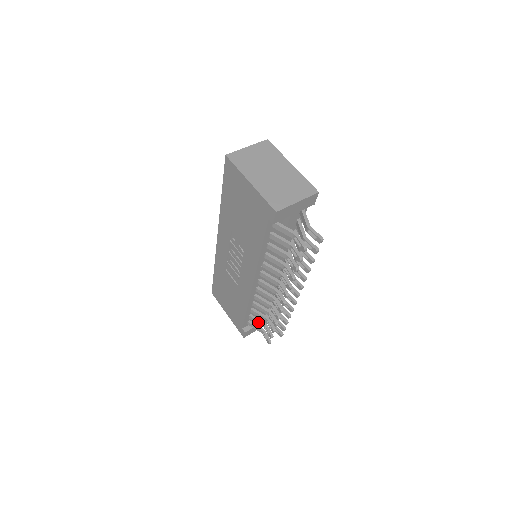
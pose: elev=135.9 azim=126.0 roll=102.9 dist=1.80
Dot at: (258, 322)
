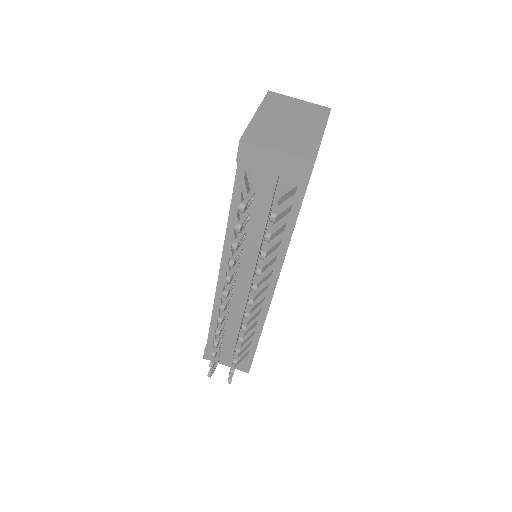
Dot at: occluded
